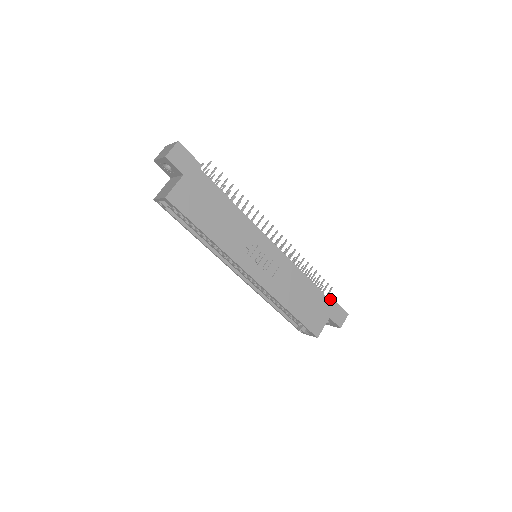
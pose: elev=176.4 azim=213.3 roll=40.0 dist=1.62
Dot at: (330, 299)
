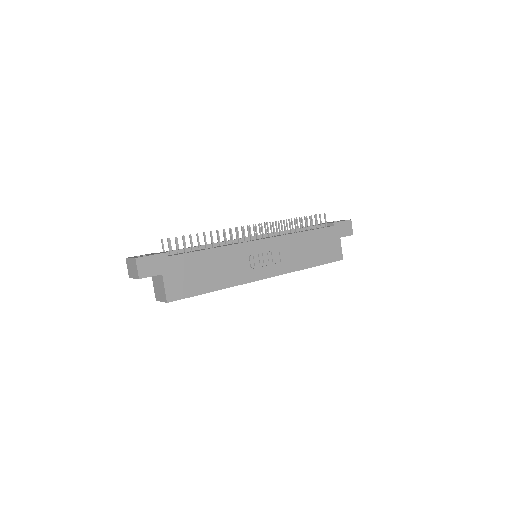
Dot at: (330, 224)
